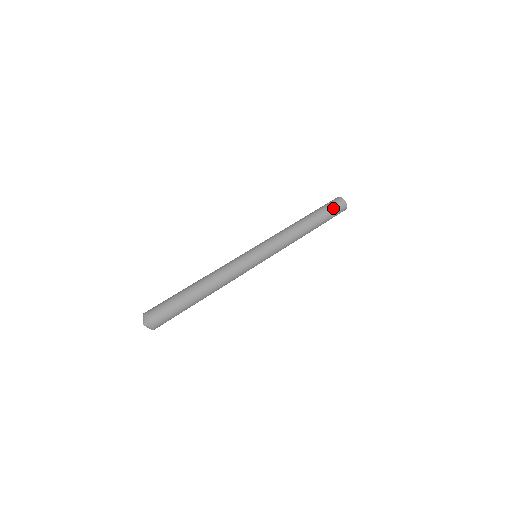
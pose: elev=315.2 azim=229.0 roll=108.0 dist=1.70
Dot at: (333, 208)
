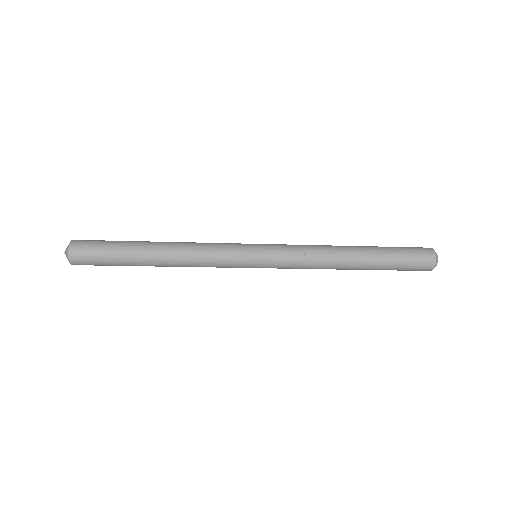
Dot at: (409, 256)
